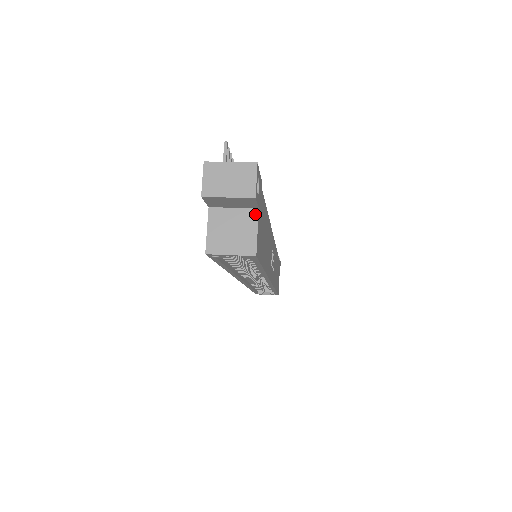
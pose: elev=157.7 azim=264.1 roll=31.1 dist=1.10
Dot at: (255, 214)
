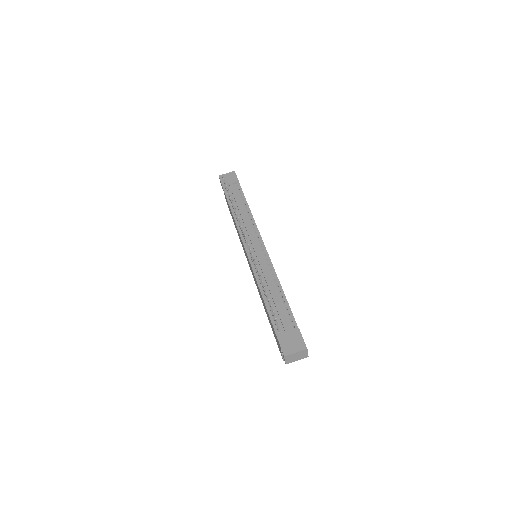
Dot at: occluded
